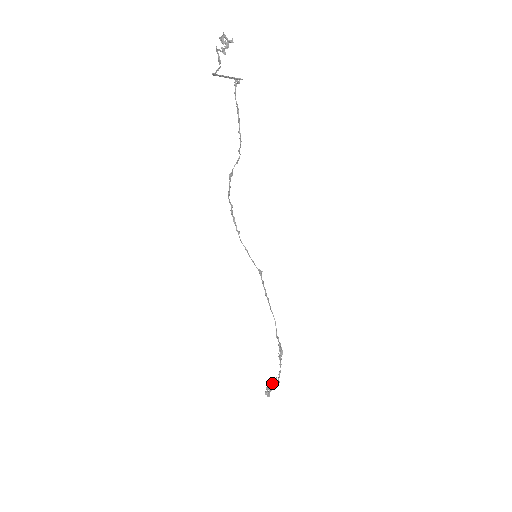
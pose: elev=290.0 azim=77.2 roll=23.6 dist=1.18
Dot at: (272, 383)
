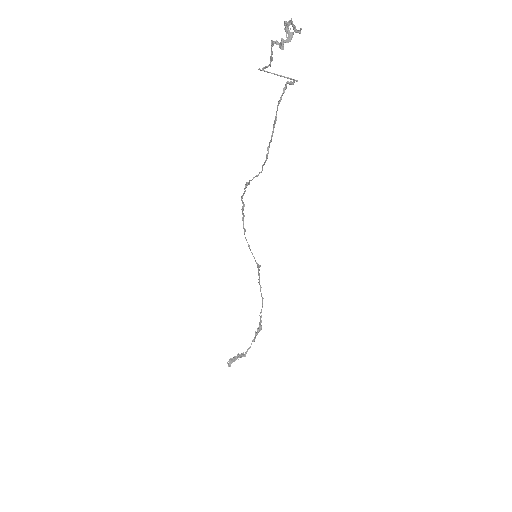
Dot at: (237, 356)
